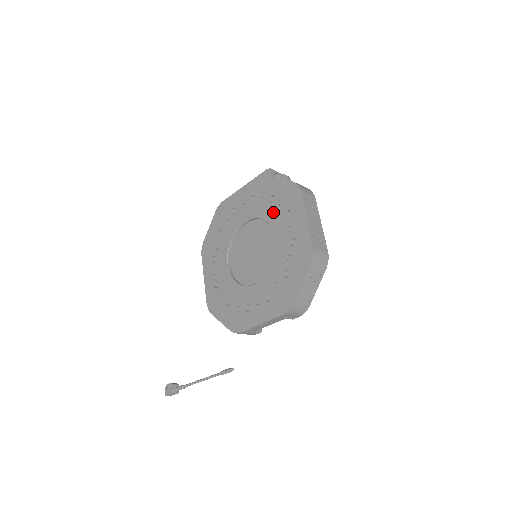
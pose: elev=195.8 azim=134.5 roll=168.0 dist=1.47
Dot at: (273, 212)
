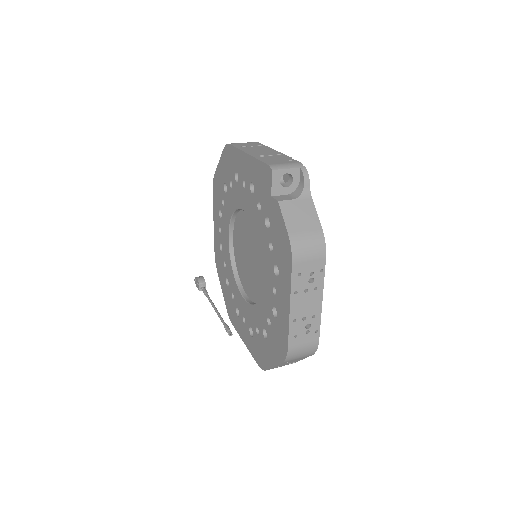
Dot at: (265, 244)
